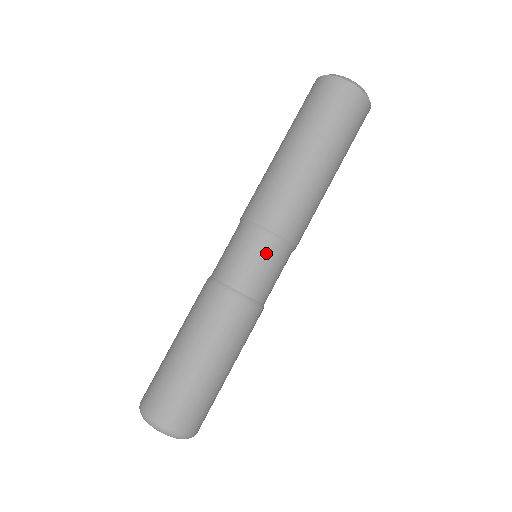
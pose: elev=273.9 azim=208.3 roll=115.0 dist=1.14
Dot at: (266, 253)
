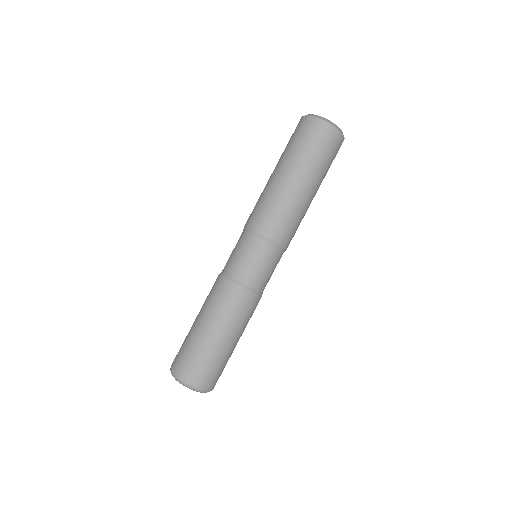
Dot at: (254, 250)
